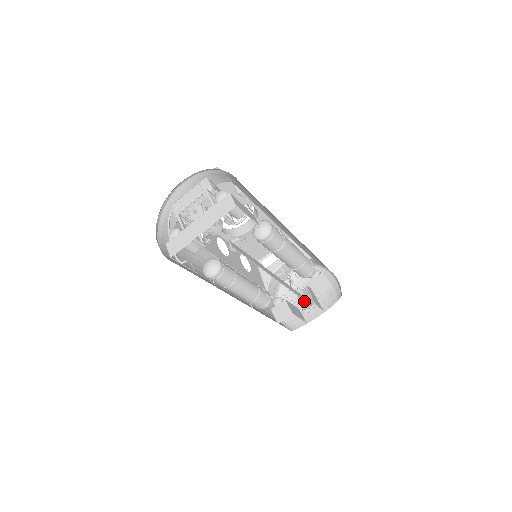
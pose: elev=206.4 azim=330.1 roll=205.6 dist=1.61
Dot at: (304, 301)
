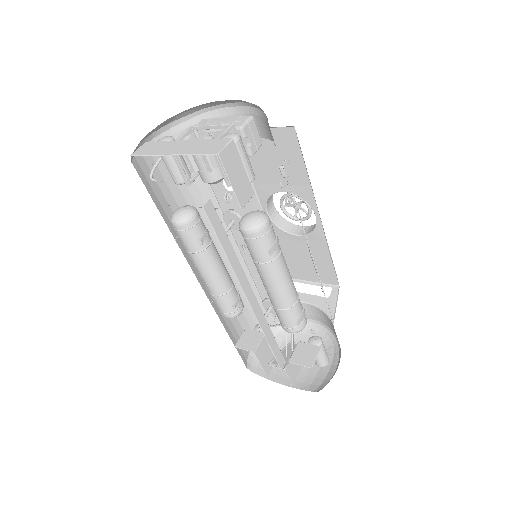
Dot at: (283, 355)
